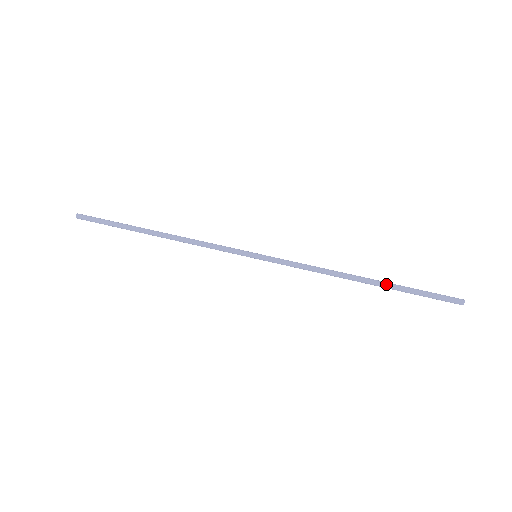
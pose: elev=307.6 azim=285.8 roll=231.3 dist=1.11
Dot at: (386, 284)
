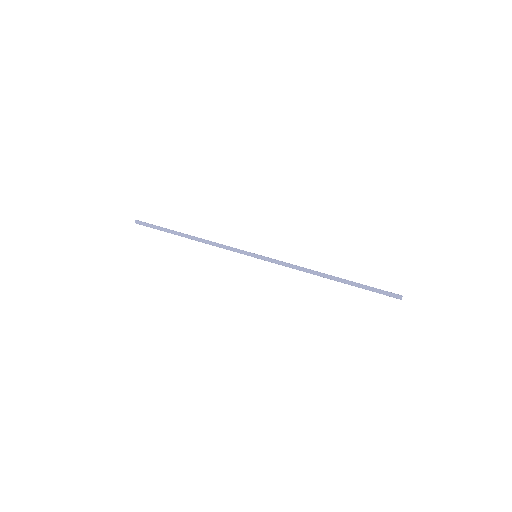
Dot at: (347, 280)
